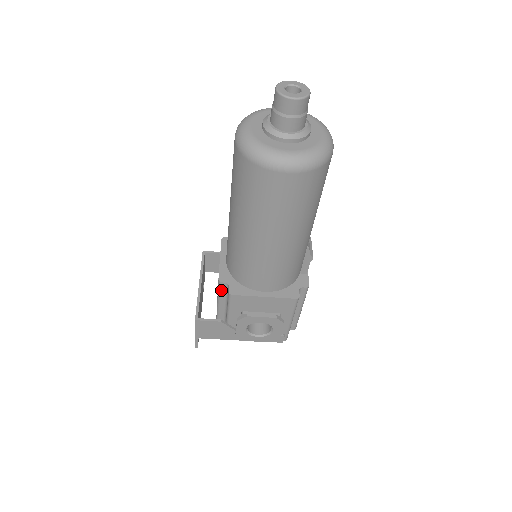
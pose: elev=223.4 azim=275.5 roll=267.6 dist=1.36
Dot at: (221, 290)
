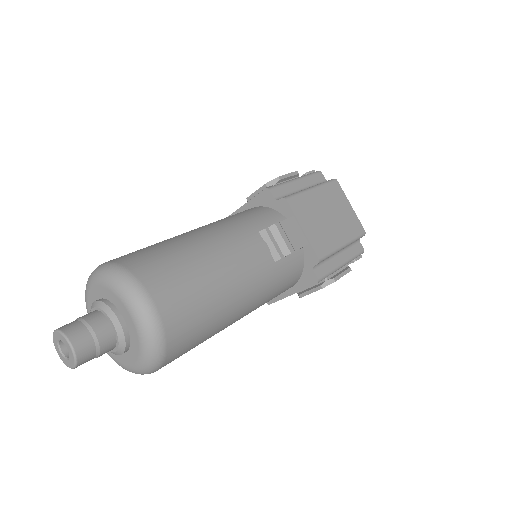
Dot at: occluded
